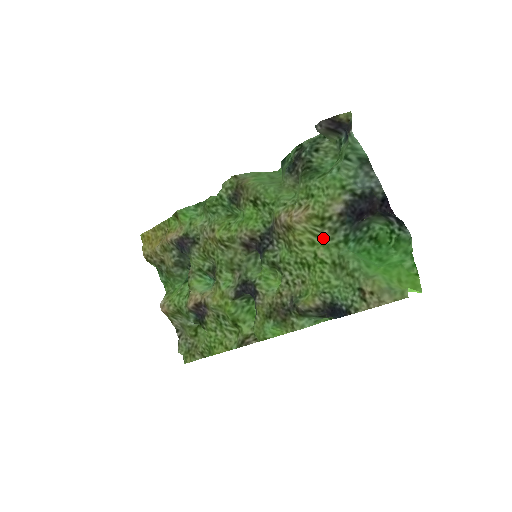
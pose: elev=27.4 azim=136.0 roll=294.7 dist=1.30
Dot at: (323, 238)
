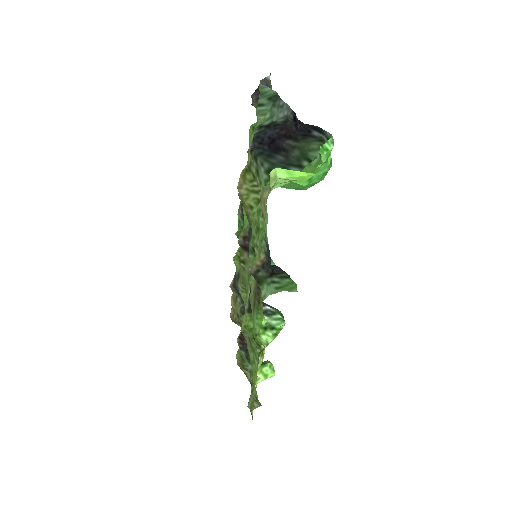
Dot at: occluded
